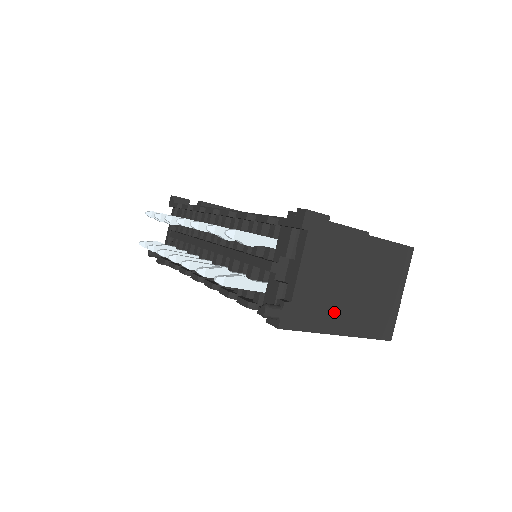
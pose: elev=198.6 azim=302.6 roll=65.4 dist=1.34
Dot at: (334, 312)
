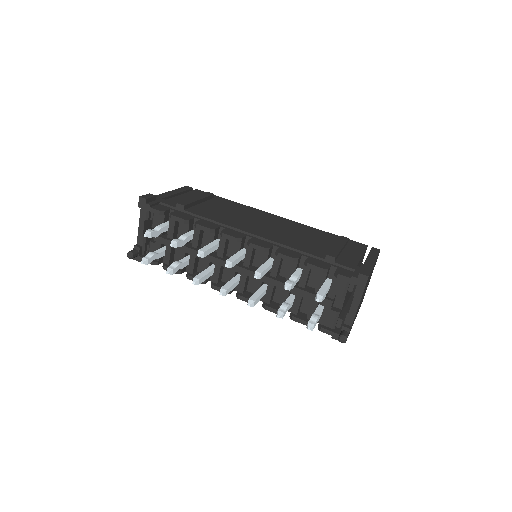
Dot at: occluded
